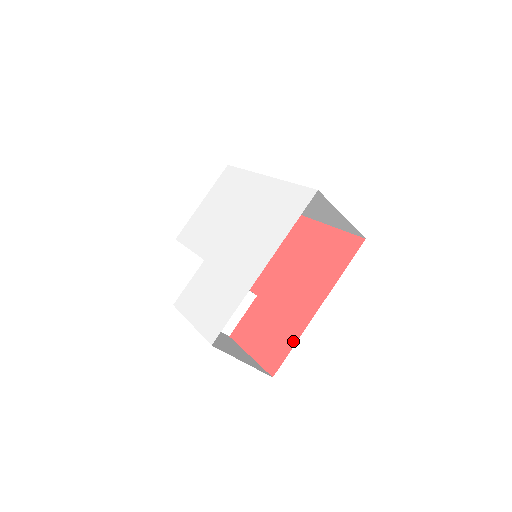
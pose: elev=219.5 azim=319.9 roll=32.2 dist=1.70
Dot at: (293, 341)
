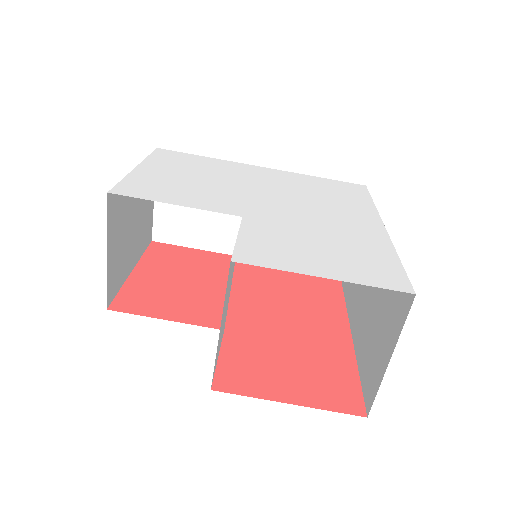
Dot at: (352, 368)
